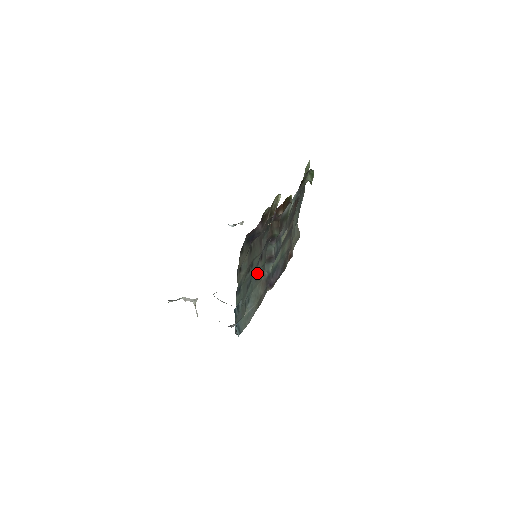
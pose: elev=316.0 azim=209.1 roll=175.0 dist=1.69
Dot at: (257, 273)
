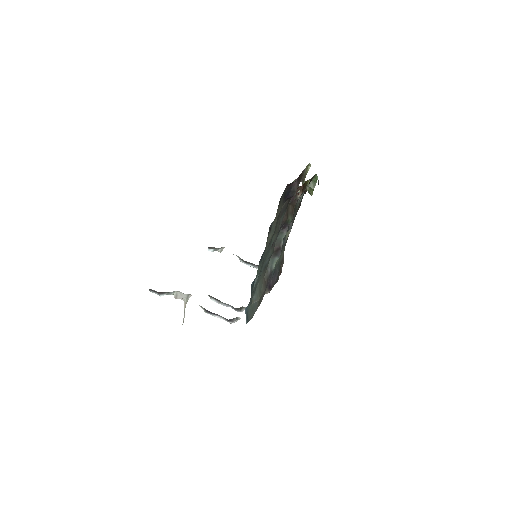
Dot at: (266, 261)
